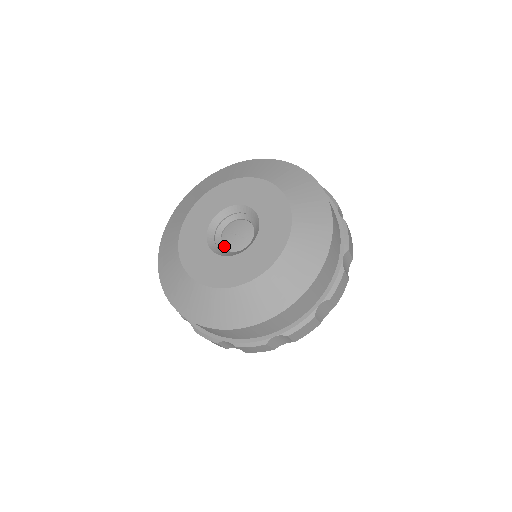
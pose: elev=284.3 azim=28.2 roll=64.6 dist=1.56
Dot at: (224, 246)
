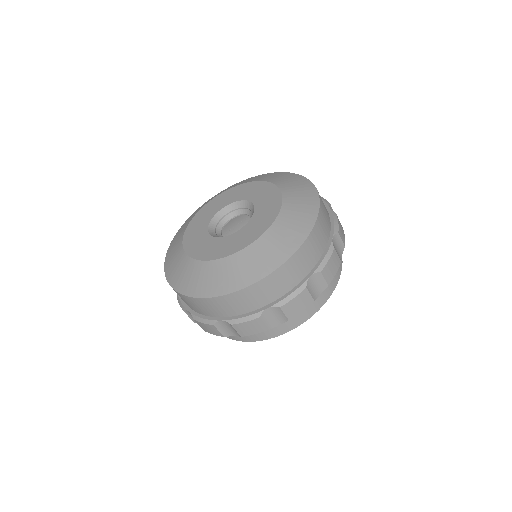
Dot at: occluded
